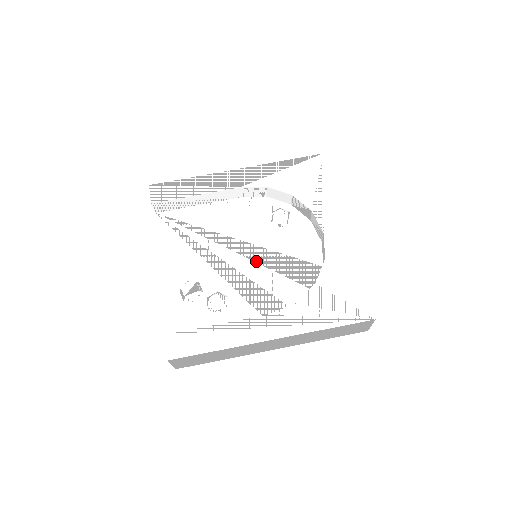
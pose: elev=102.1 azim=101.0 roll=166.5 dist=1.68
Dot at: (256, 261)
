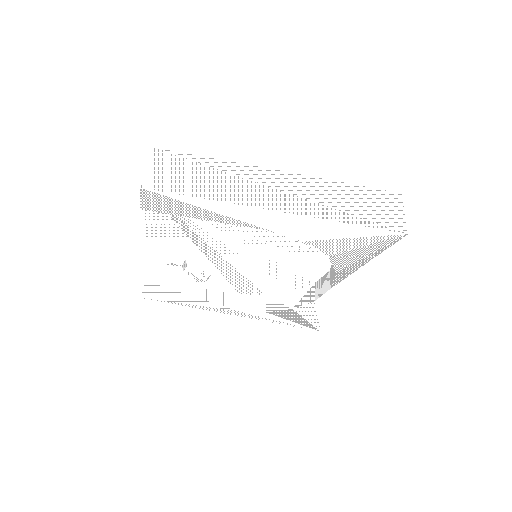
Dot at: (253, 263)
